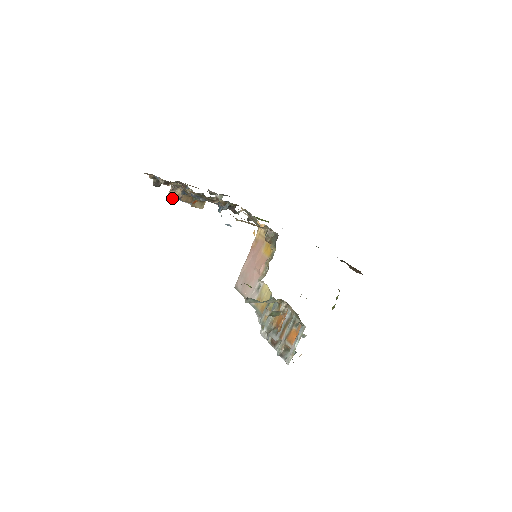
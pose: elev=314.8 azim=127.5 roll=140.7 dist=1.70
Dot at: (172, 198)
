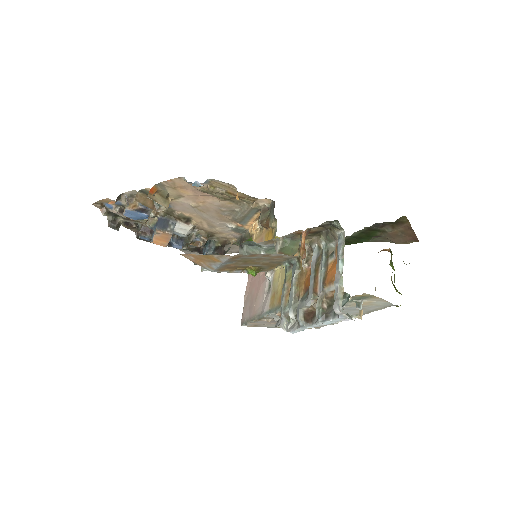
Dot at: (127, 210)
